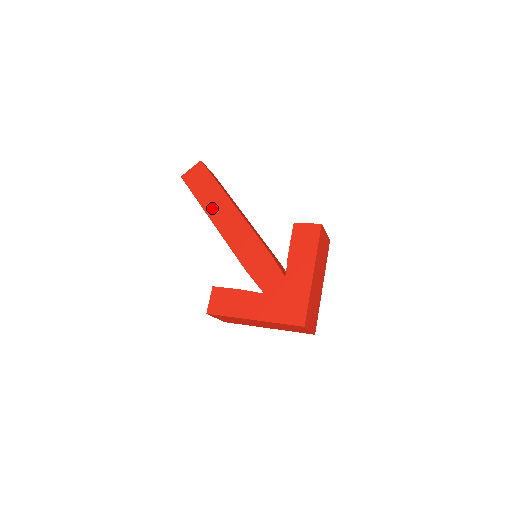
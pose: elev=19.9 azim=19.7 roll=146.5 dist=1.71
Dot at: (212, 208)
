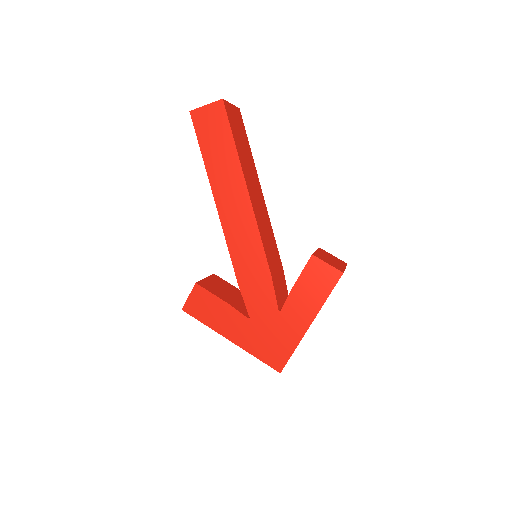
Dot at: (220, 182)
